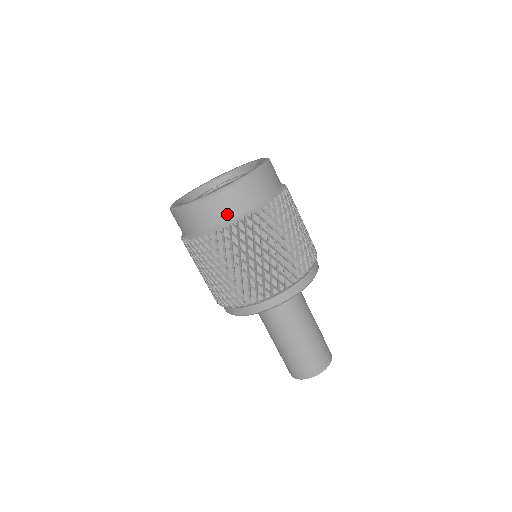
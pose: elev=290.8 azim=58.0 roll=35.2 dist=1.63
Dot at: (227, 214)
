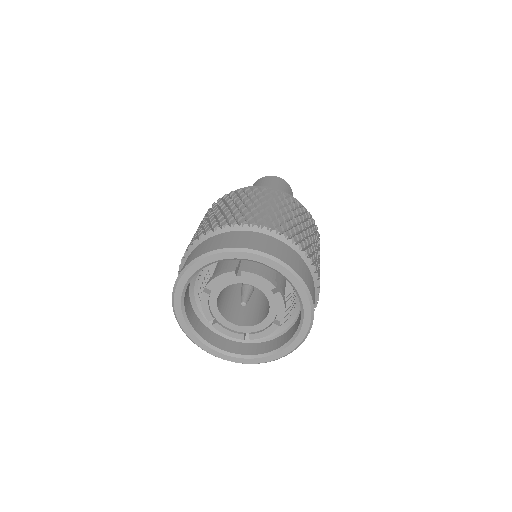
Dot at: occluded
